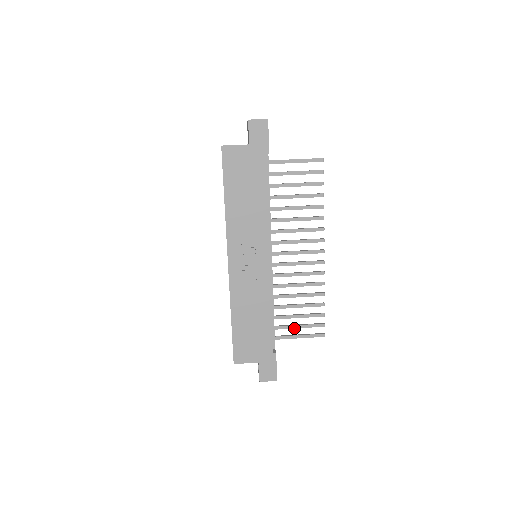
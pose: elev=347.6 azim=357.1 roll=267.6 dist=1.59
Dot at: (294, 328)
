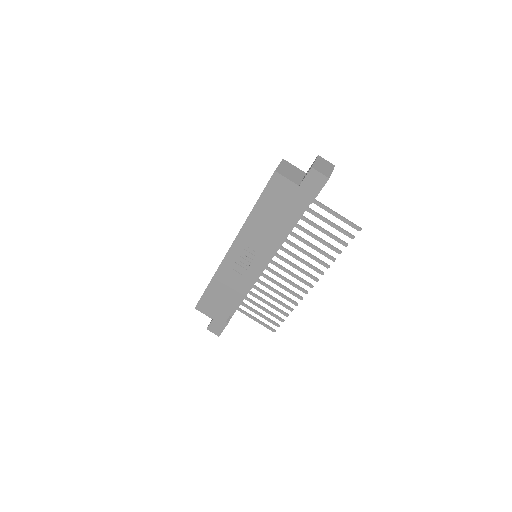
Dot at: (255, 313)
